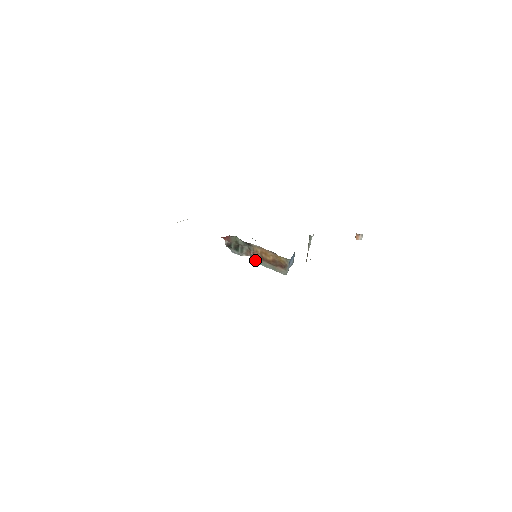
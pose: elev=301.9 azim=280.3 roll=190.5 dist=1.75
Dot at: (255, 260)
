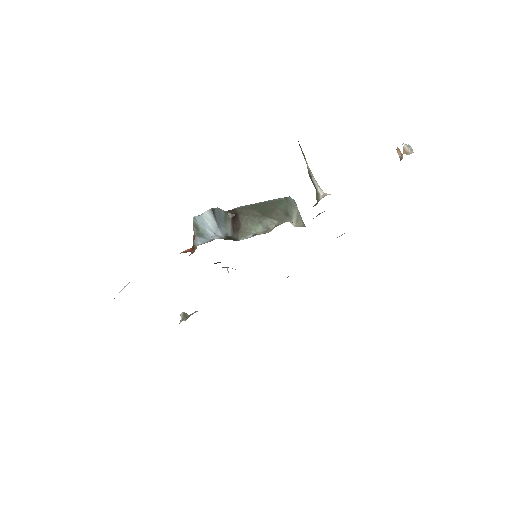
Dot at: occluded
